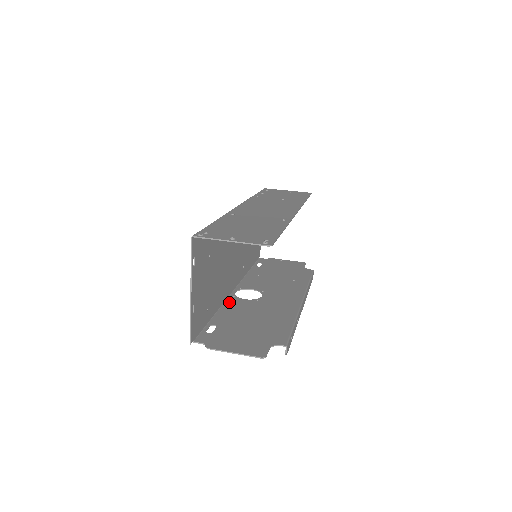
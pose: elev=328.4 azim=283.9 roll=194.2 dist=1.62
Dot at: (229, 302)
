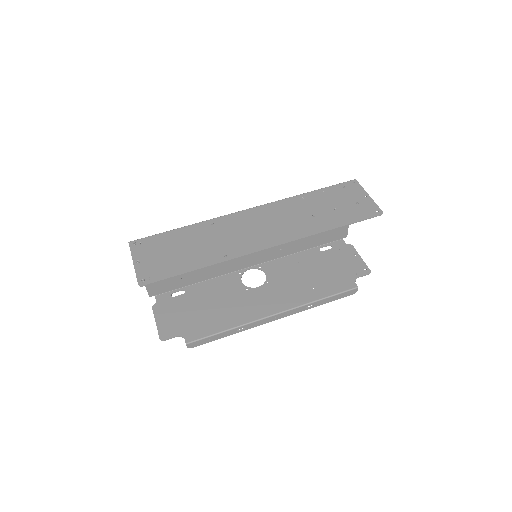
Dot at: (227, 277)
